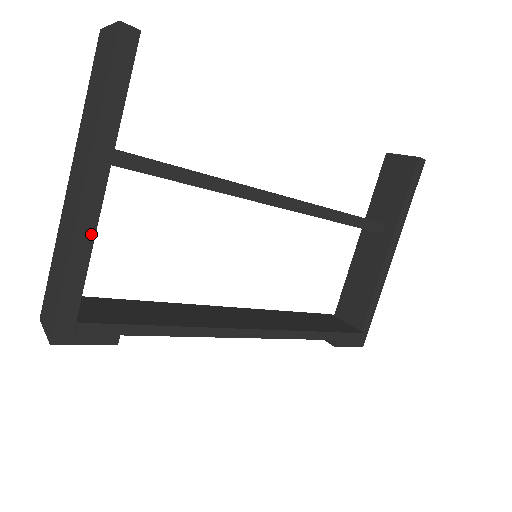
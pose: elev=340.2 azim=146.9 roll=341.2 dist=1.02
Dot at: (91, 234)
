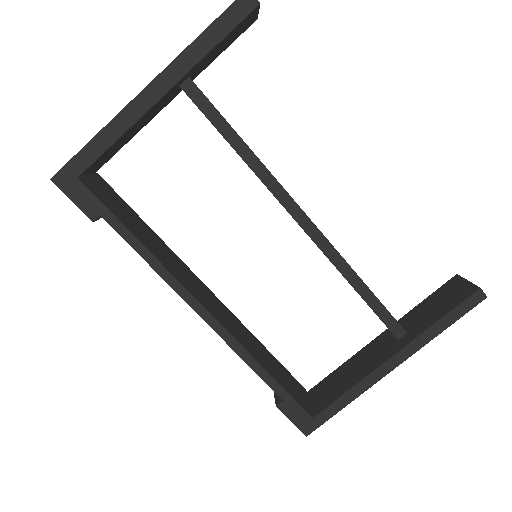
Dot at: (131, 122)
